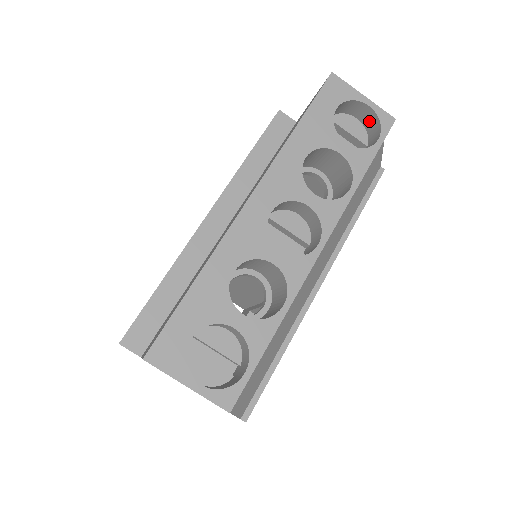
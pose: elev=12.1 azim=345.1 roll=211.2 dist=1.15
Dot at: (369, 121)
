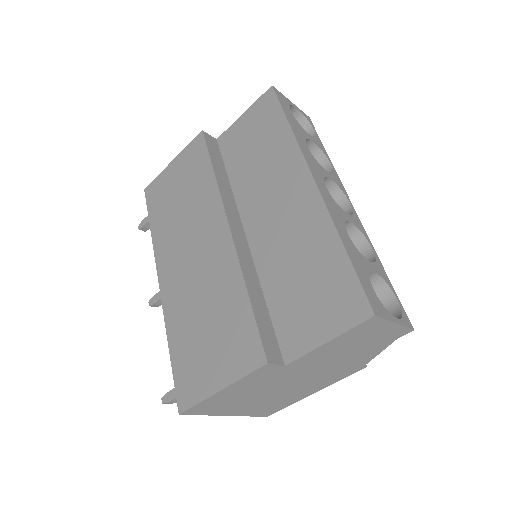
Dot at: occluded
